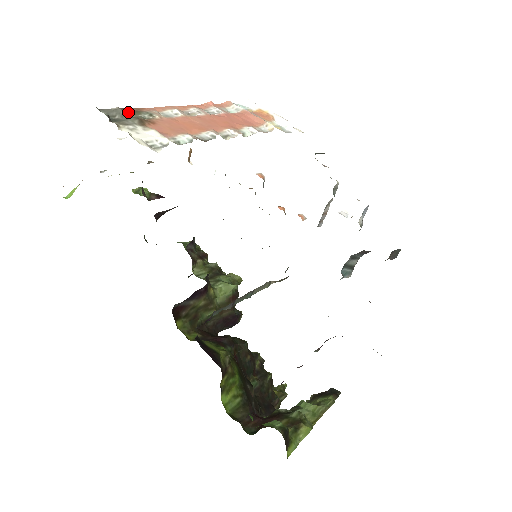
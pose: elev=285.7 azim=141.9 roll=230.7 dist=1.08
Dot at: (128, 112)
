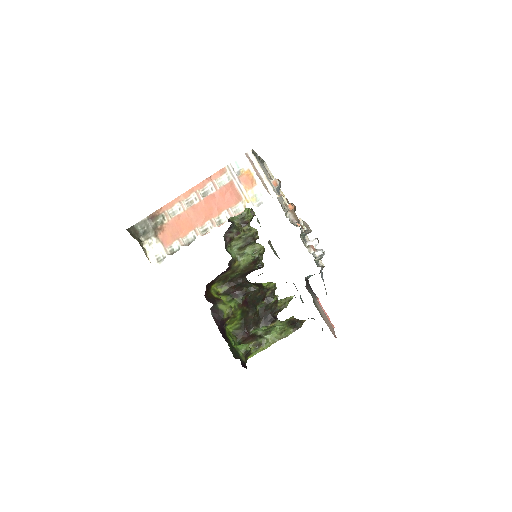
Dot at: (151, 220)
